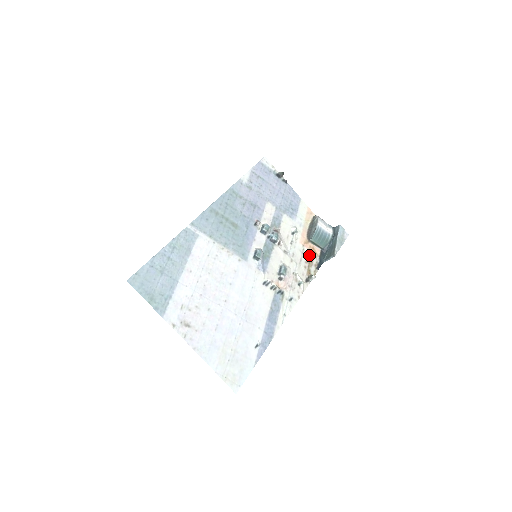
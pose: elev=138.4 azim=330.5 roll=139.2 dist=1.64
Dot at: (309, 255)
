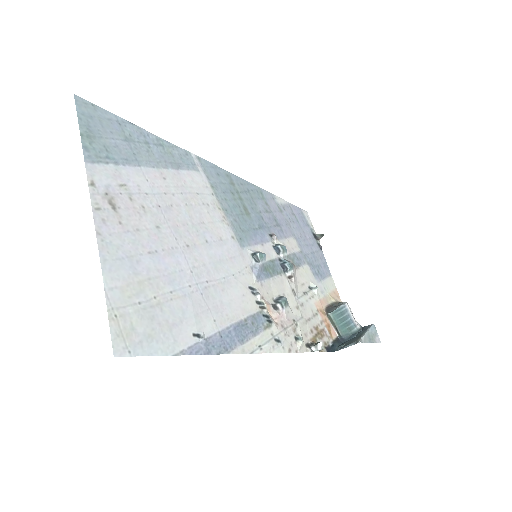
Dot at: (321, 326)
